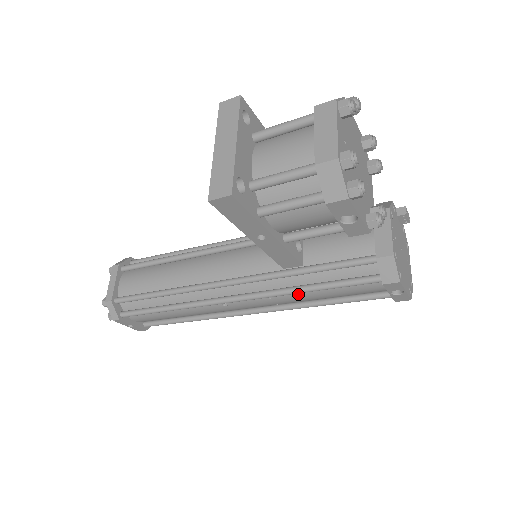
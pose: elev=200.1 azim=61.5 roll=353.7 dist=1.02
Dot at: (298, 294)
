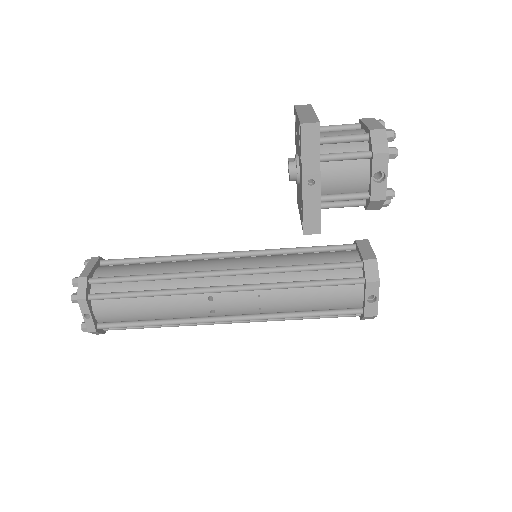
Dot at: (287, 293)
